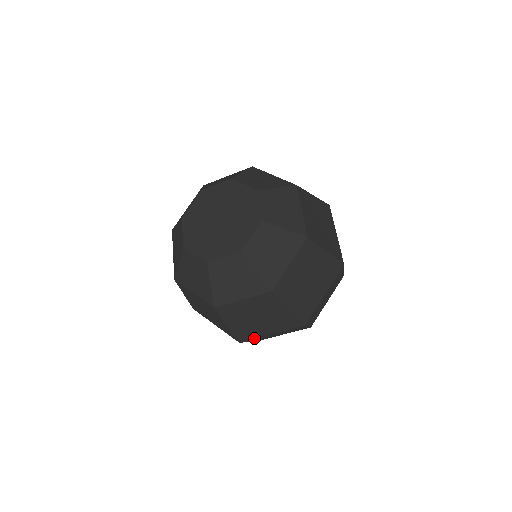
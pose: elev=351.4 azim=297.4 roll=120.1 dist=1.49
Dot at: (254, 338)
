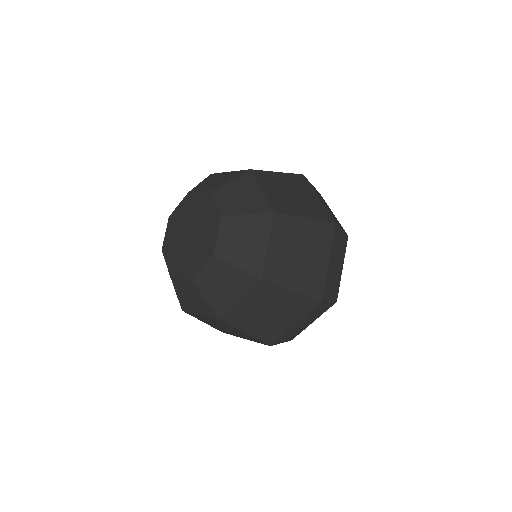
Dot at: (281, 336)
